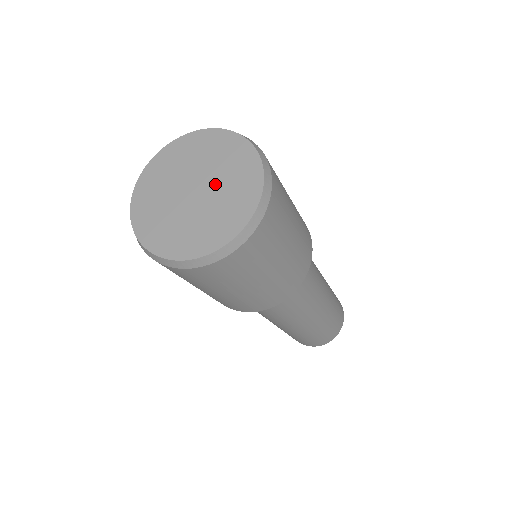
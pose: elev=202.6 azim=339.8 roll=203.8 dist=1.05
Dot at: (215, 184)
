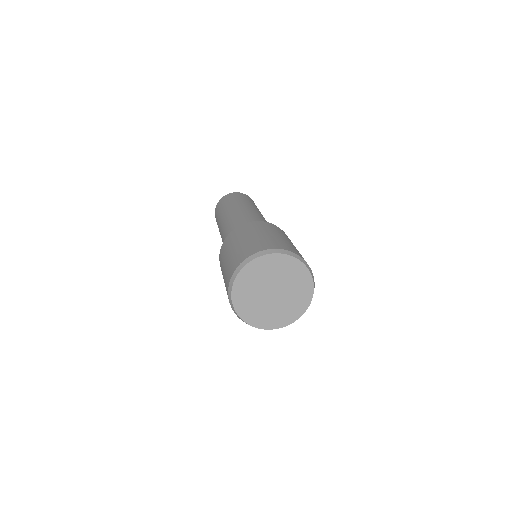
Dot at: (282, 283)
